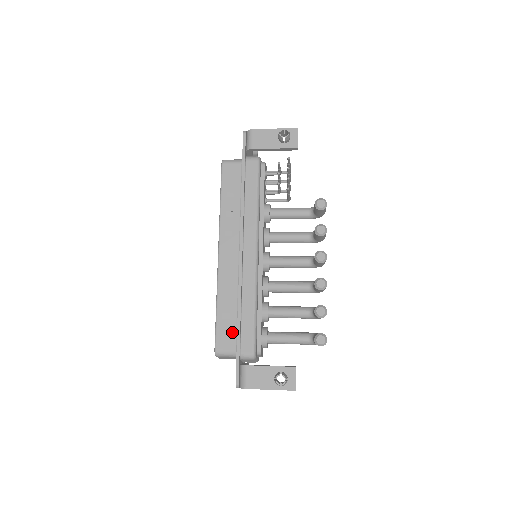
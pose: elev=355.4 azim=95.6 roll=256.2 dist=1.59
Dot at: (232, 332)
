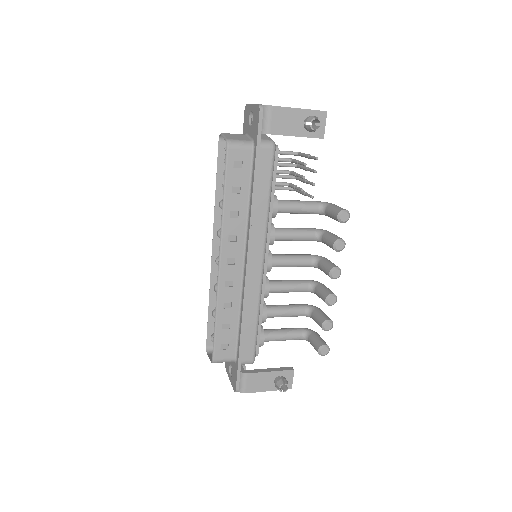
Dot at: (232, 342)
